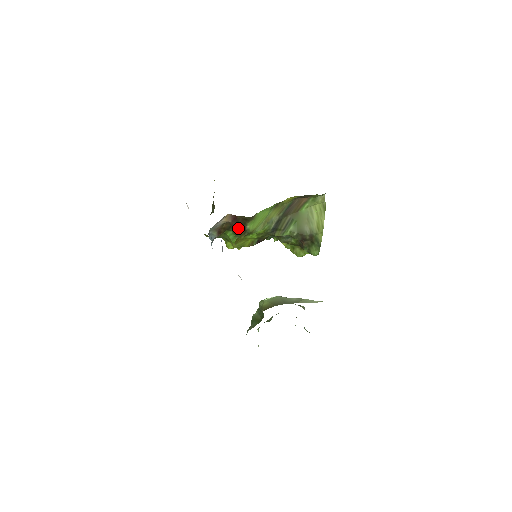
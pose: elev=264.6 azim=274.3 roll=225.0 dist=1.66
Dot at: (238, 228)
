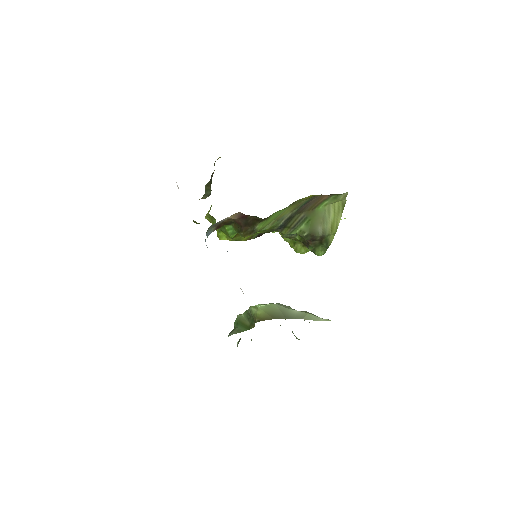
Dot at: (244, 227)
